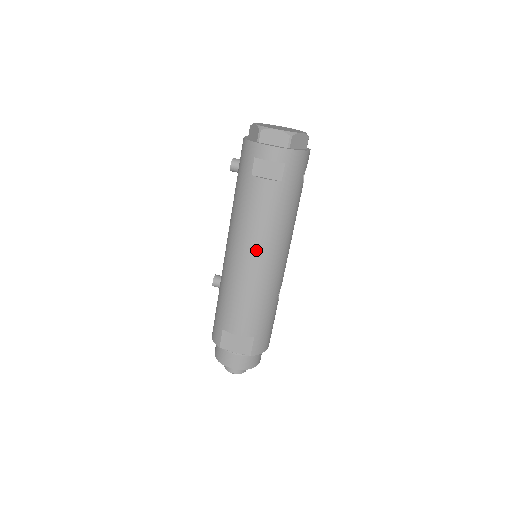
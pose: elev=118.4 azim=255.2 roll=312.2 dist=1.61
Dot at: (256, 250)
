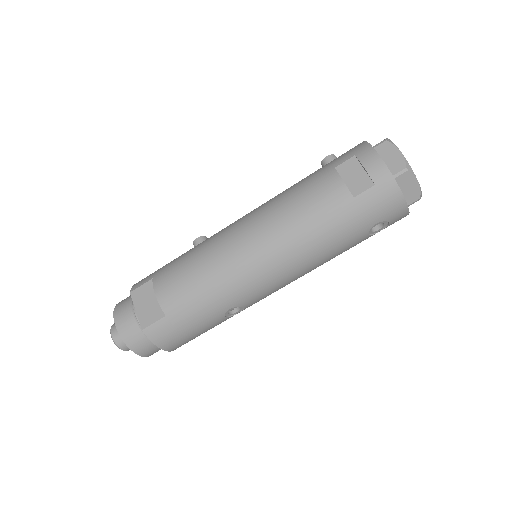
Dot at: (262, 235)
